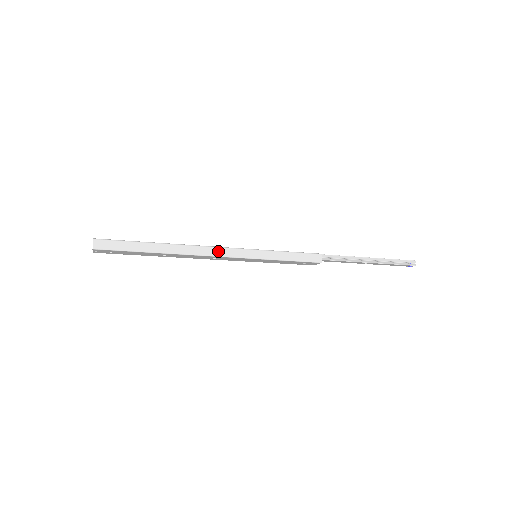
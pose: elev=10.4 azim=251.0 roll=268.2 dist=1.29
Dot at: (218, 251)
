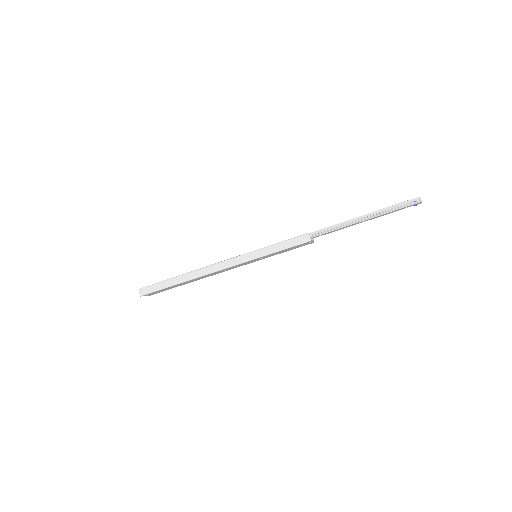
Dot at: (220, 265)
